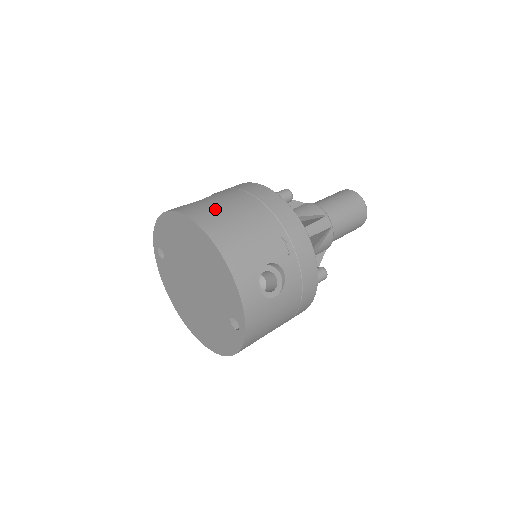
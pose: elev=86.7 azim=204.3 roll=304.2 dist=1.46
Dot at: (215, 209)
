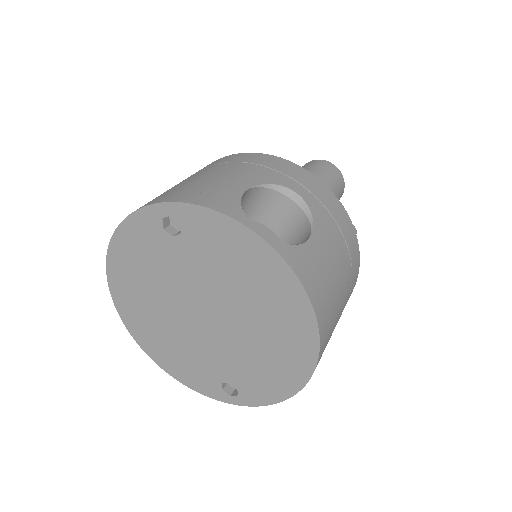
Dot at: (331, 289)
